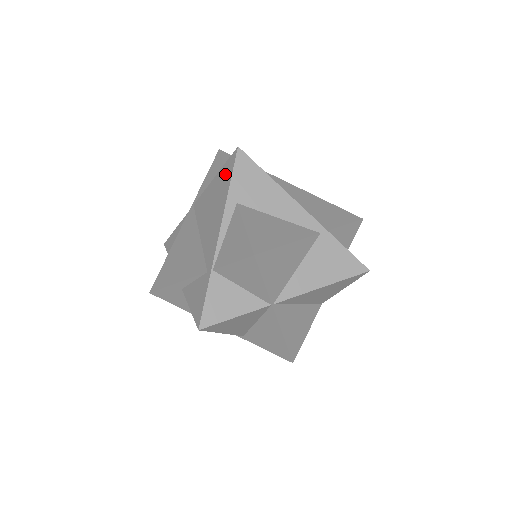
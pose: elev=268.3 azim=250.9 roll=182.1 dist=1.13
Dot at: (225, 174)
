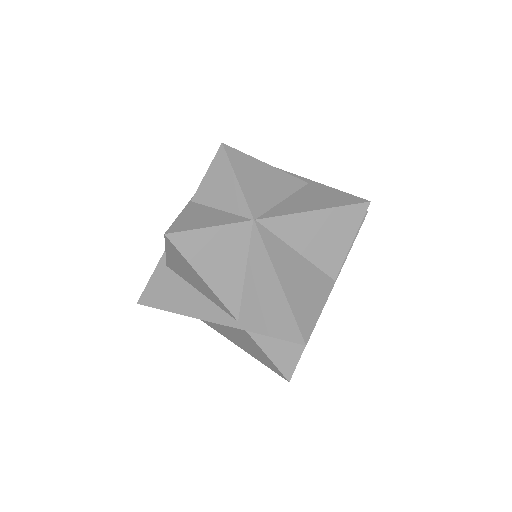
Dot at: occluded
